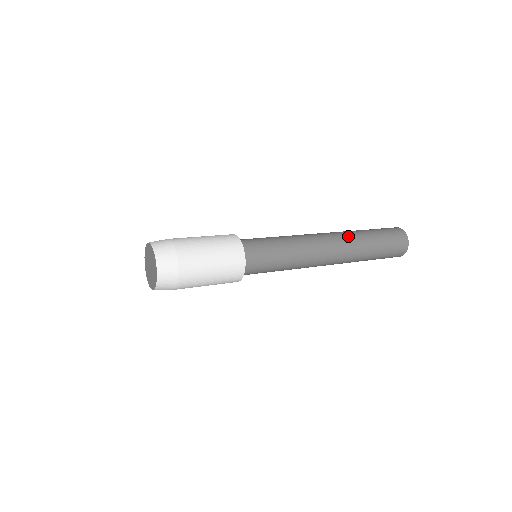
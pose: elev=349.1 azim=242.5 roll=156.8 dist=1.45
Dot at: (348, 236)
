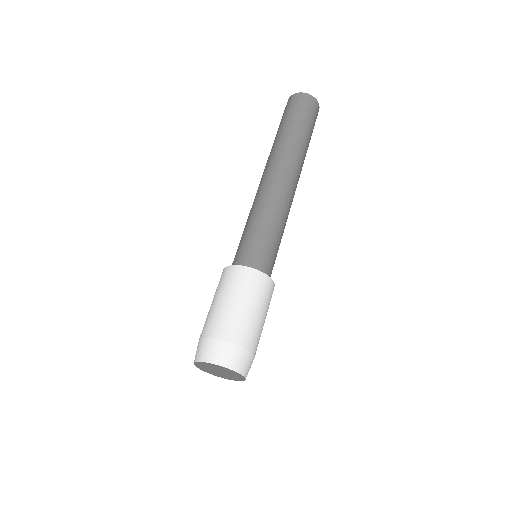
Dot at: (297, 158)
